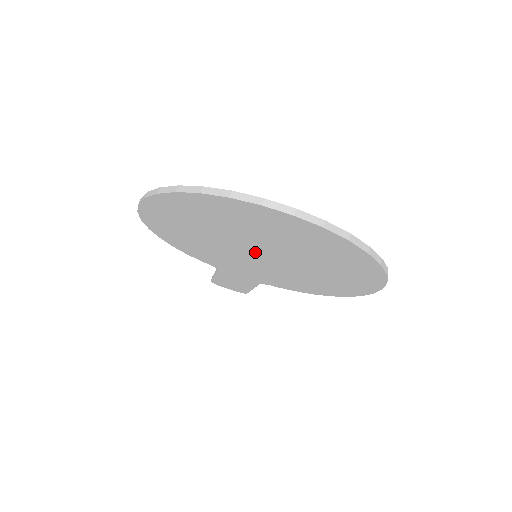
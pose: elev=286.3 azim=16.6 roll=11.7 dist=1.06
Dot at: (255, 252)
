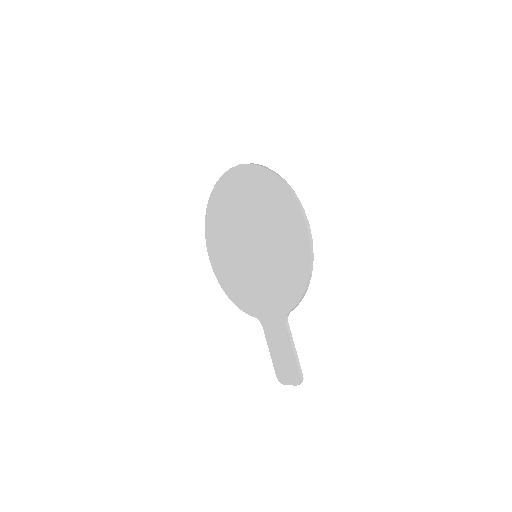
Dot at: (249, 244)
